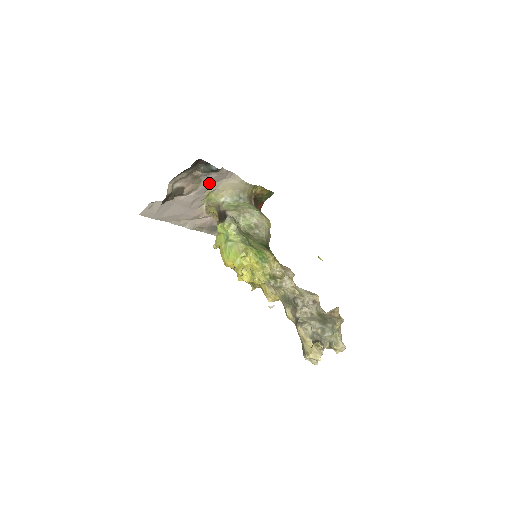
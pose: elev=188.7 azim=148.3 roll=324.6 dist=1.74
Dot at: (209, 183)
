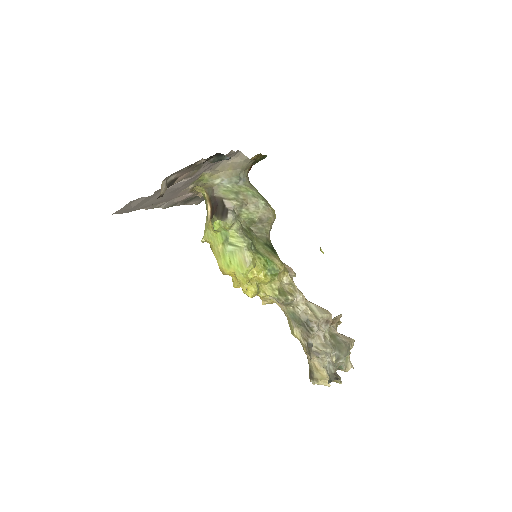
Dot at: (208, 167)
